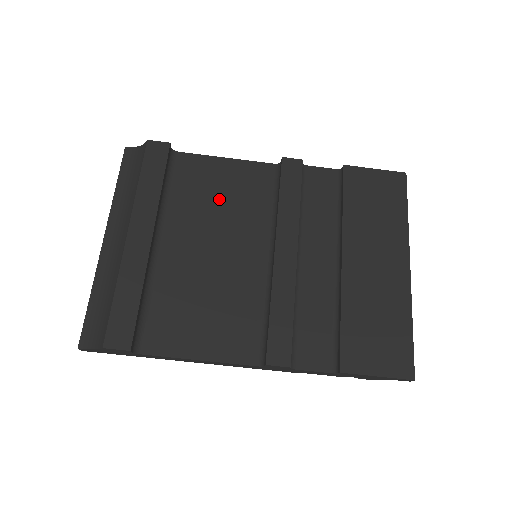
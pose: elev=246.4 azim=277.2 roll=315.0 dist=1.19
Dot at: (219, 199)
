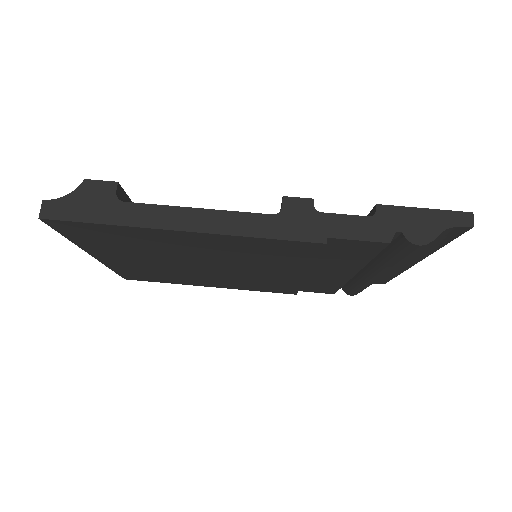
Dot at: occluded
